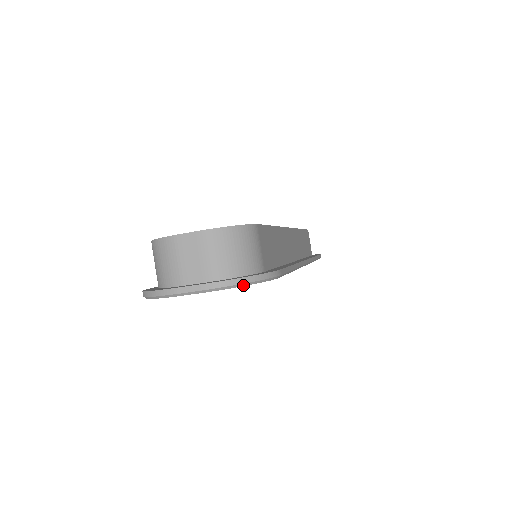
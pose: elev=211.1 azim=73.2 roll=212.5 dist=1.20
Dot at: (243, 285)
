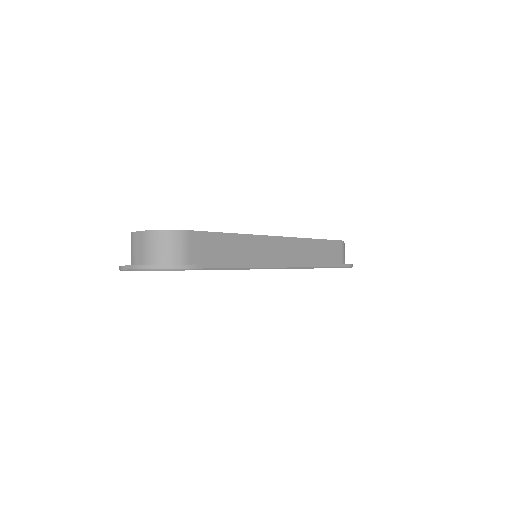
Dot at: (157, 270)
